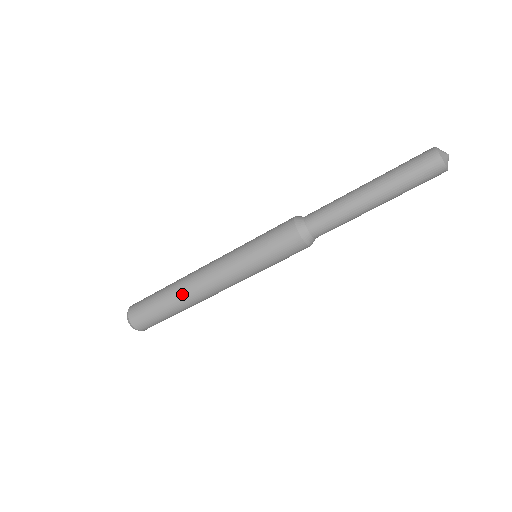
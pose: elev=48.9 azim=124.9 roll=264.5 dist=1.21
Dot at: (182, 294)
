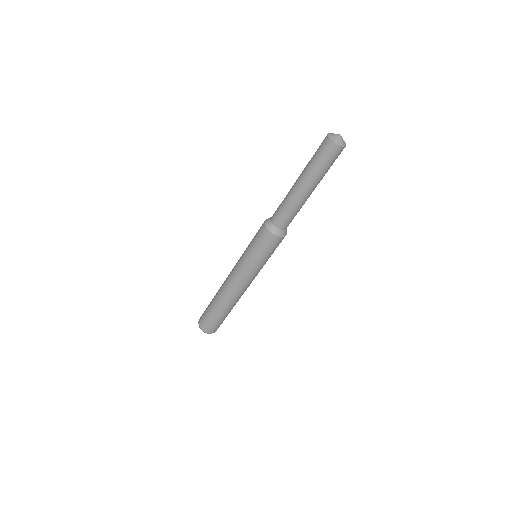
Dot at: (218, 291)
